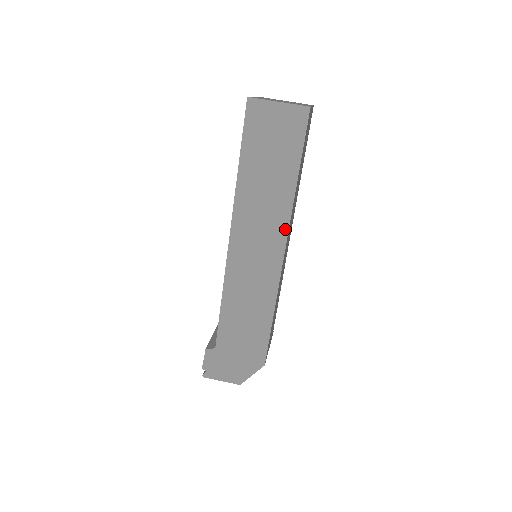
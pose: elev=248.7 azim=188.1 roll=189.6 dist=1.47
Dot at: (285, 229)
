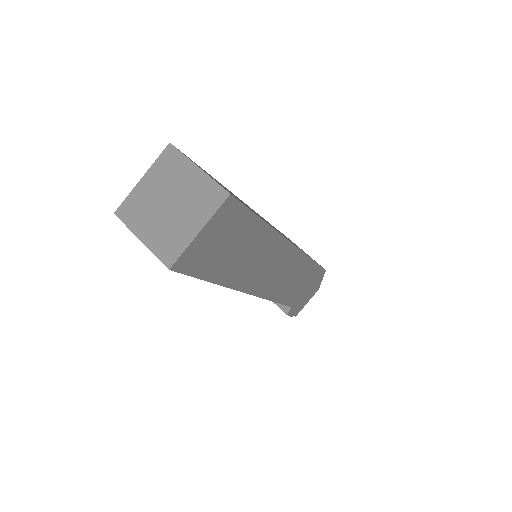
Dot at: (284, 242)
